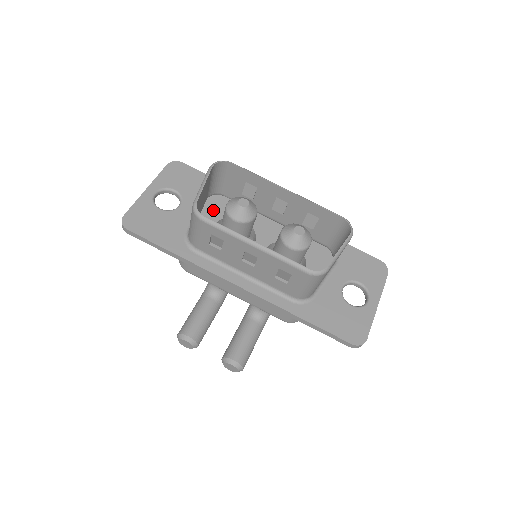
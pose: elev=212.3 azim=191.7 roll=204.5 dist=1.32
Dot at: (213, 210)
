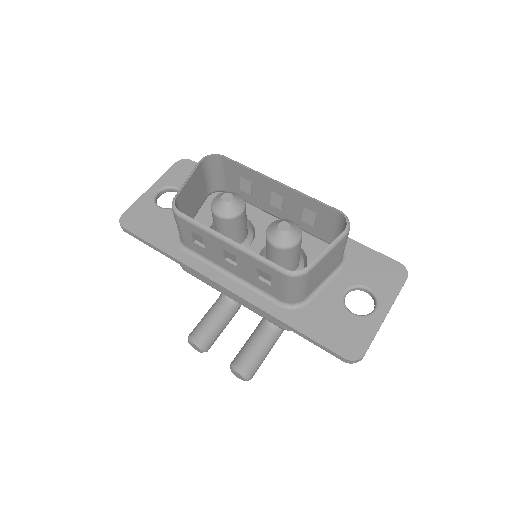
Dot at: occluded
